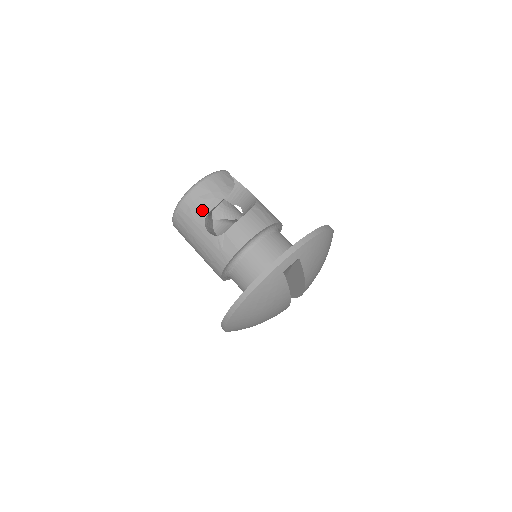
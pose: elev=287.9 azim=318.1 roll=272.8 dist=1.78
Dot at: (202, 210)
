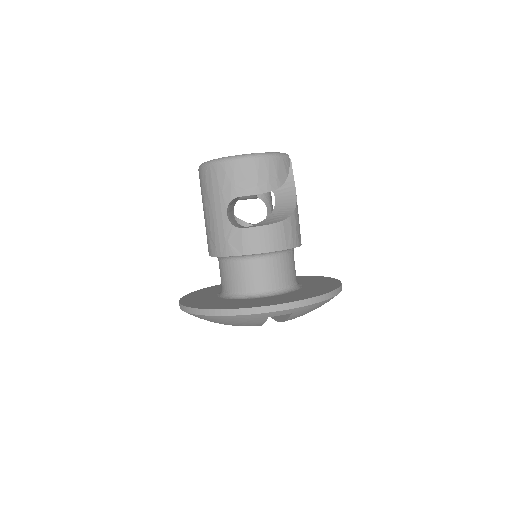
Dot at: (236, 188)
